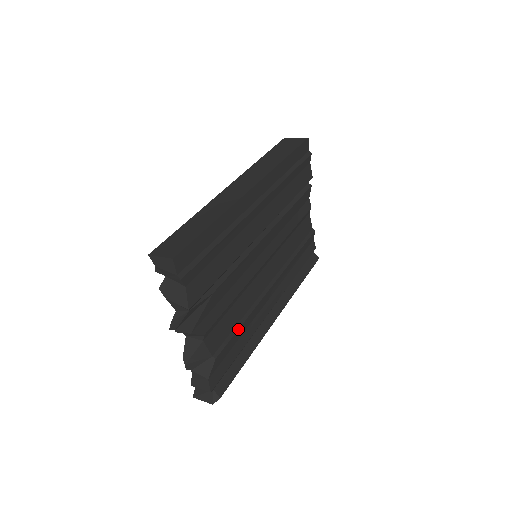
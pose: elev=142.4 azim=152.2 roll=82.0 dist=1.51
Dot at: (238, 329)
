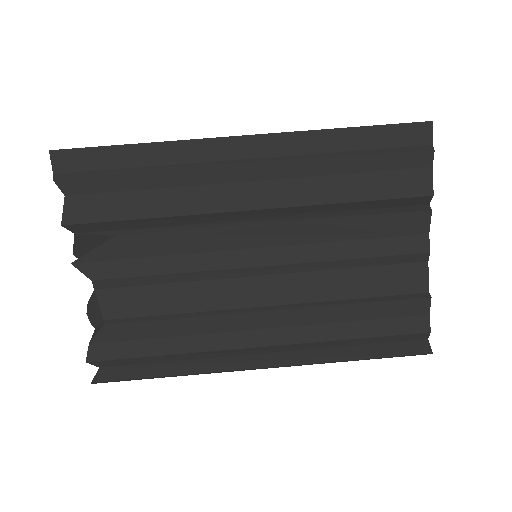
Dot at: (162, 319)
